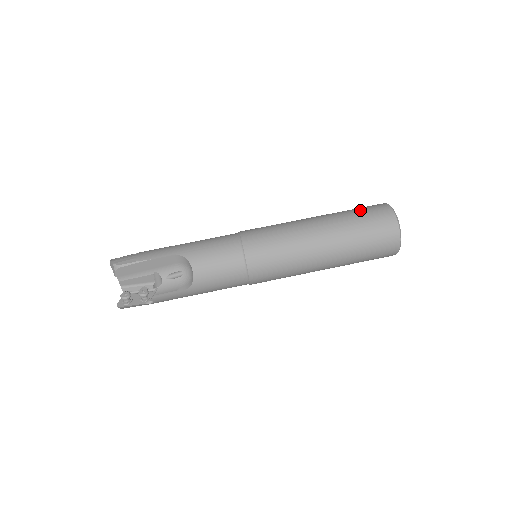
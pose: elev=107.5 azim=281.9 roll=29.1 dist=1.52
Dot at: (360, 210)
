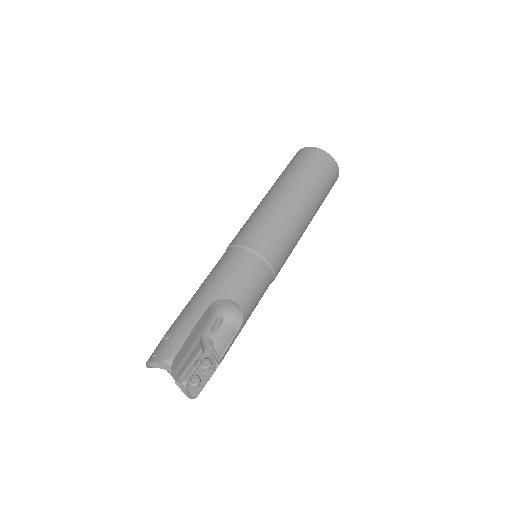
Dot at: (297, 163)
